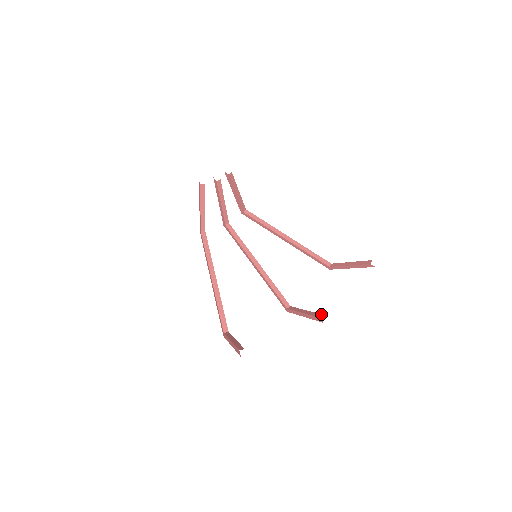
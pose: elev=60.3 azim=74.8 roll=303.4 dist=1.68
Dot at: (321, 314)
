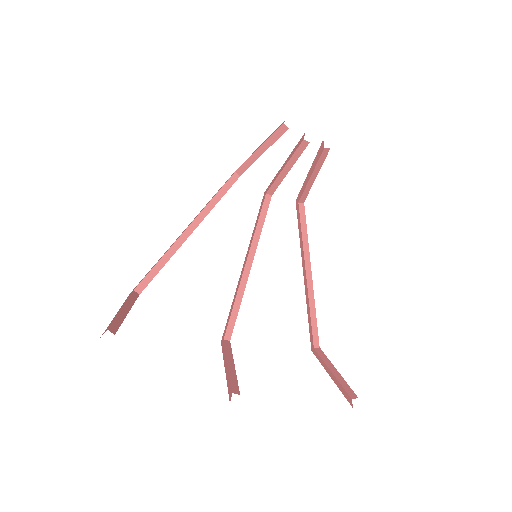
Dot at: (239, 391)
